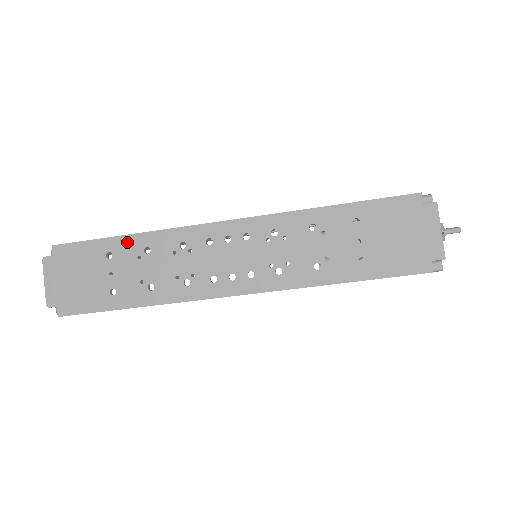
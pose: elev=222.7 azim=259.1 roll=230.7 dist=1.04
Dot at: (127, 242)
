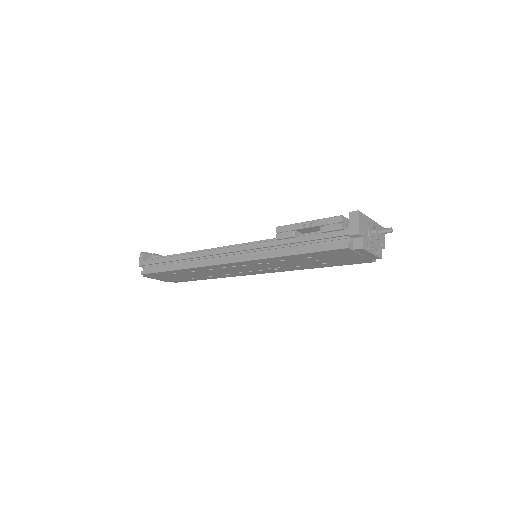
Dot at: (179, 271)
